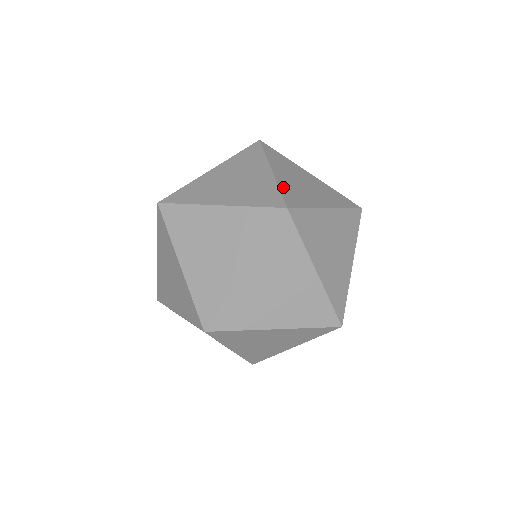
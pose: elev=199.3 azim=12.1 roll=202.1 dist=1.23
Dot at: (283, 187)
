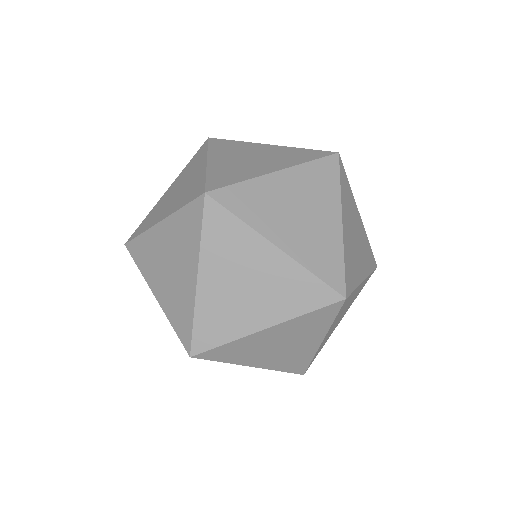
Dot at: occluded
